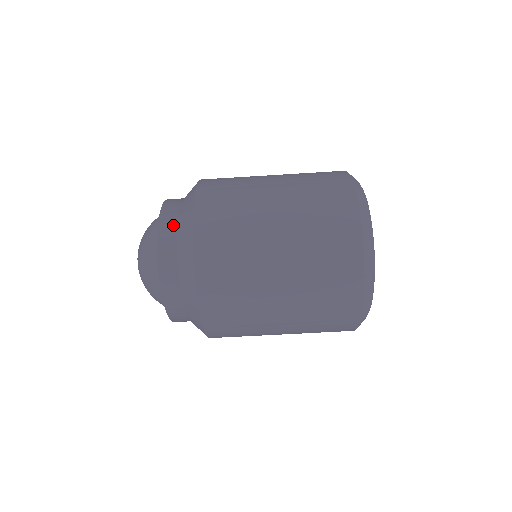
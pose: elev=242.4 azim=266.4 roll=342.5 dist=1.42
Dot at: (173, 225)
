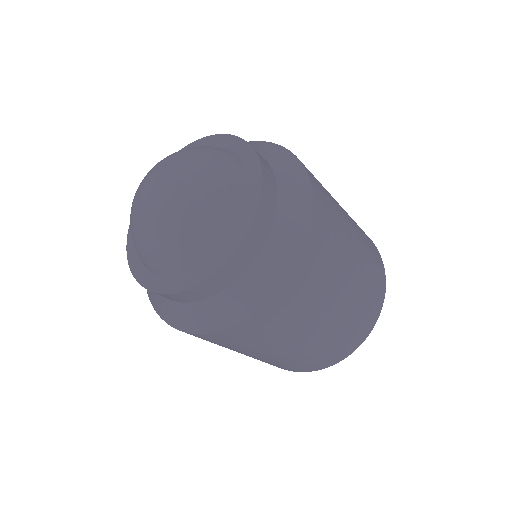
Dot at: (261, 241)
